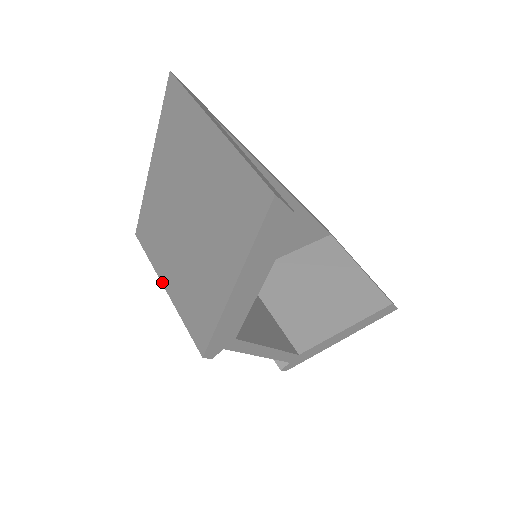
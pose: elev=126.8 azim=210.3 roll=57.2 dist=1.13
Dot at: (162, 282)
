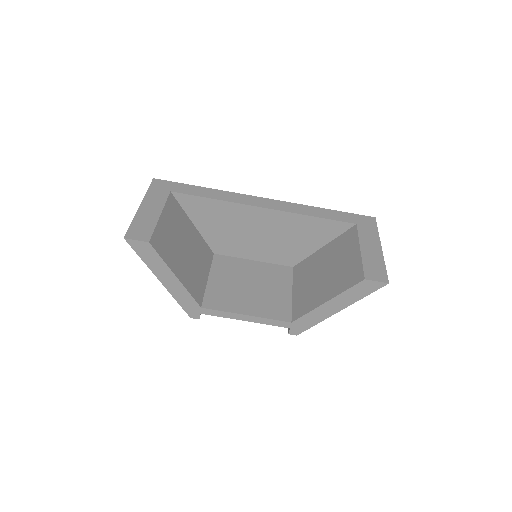
Dot at: occluded
